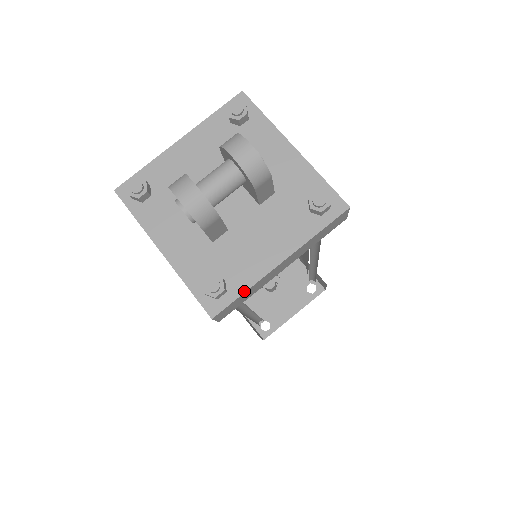
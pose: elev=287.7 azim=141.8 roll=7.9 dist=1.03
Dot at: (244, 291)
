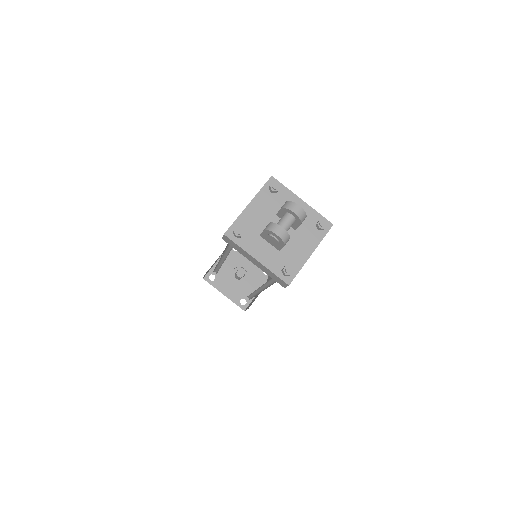
Dot at: (299, 270)
